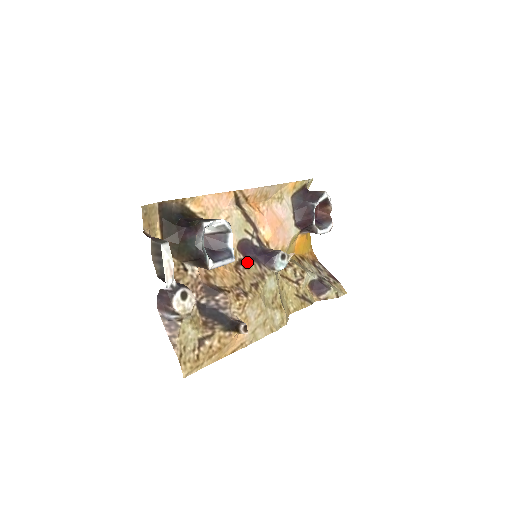
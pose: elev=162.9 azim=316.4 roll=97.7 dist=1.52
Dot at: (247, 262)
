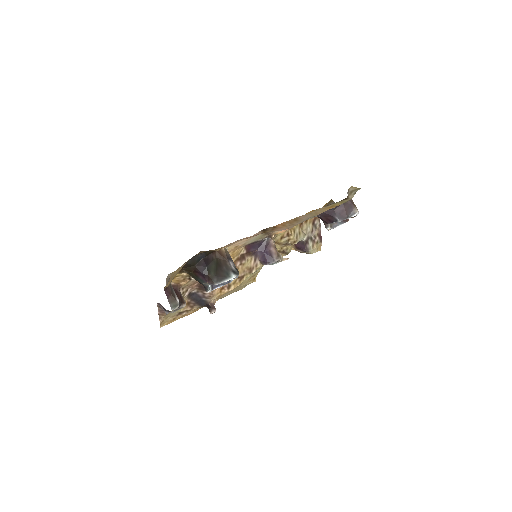
Dot at: (246, 258)
